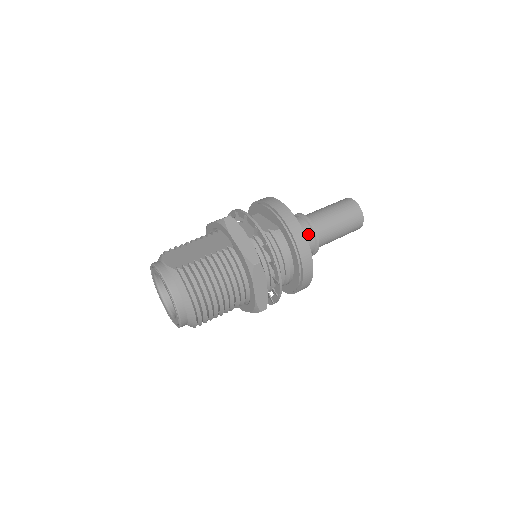
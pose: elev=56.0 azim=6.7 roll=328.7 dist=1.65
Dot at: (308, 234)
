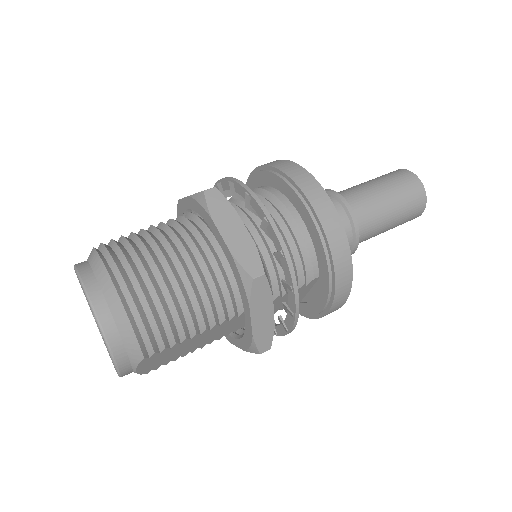
Dot at: occluded
